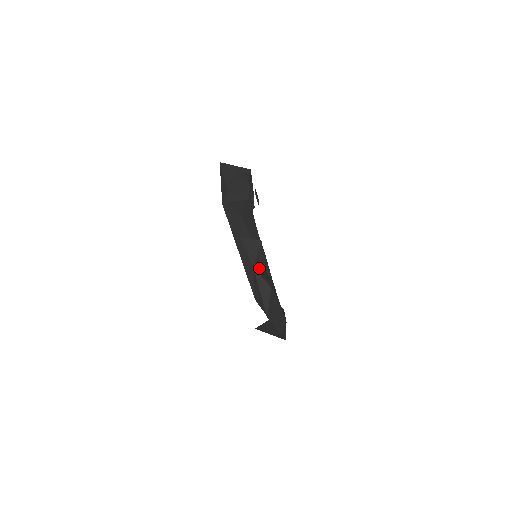
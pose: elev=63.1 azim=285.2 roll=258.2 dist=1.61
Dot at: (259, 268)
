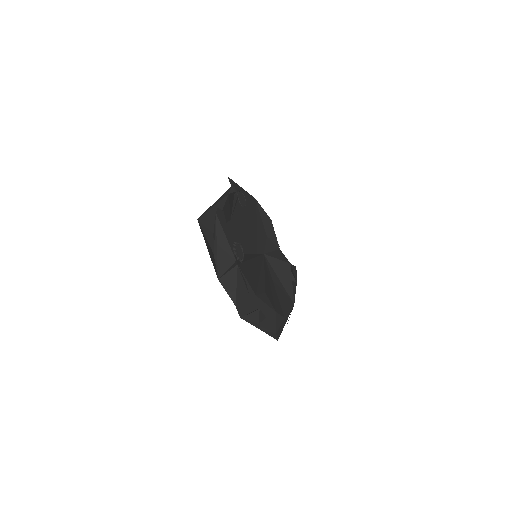
Dot at: (263, 327)
